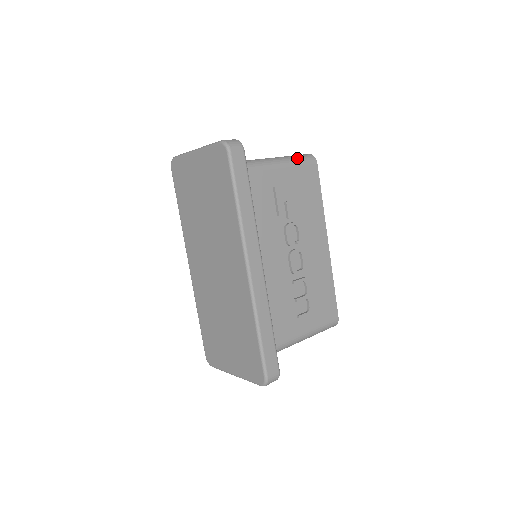
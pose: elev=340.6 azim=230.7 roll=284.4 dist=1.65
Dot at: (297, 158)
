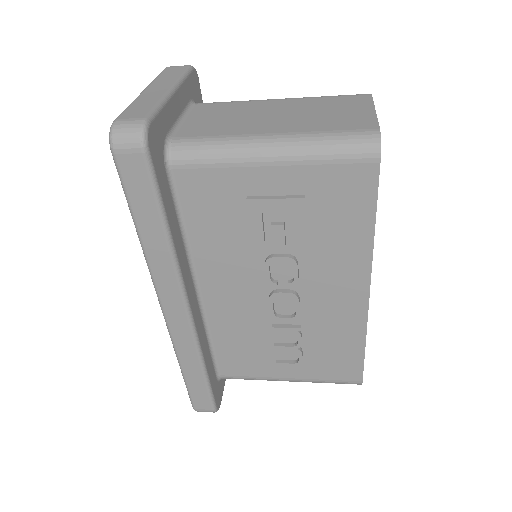
Dot at: (326, 145)
